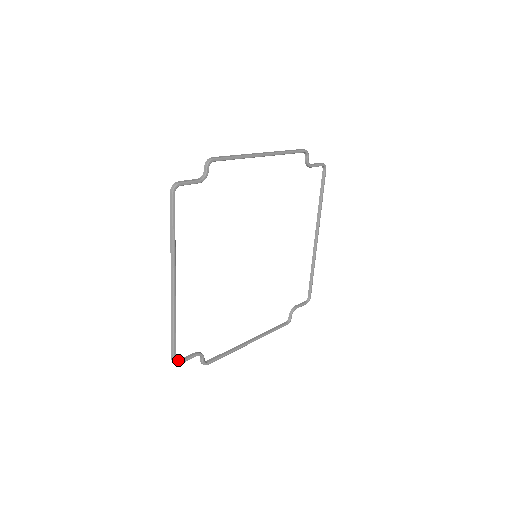
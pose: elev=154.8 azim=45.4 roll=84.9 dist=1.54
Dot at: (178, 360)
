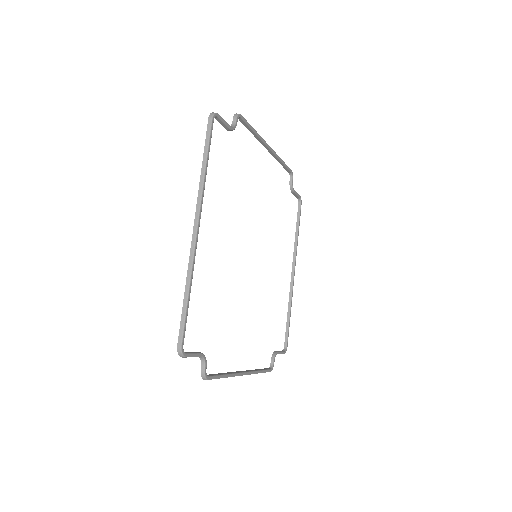
Dot at: (183, 351)
